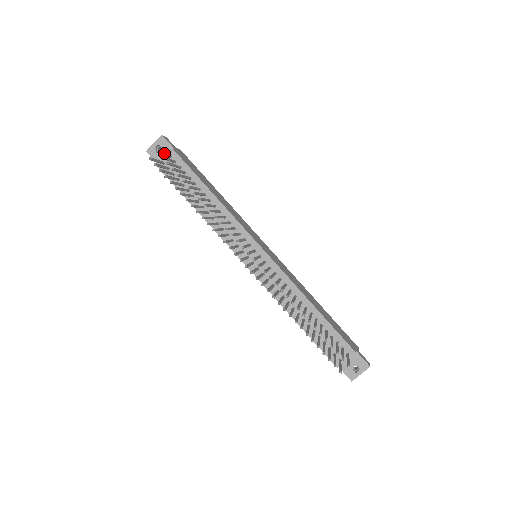
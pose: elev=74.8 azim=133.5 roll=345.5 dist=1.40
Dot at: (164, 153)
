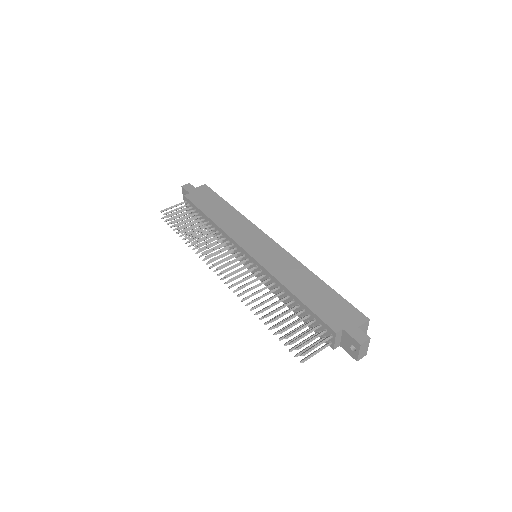
Dot at: (173, 206)
